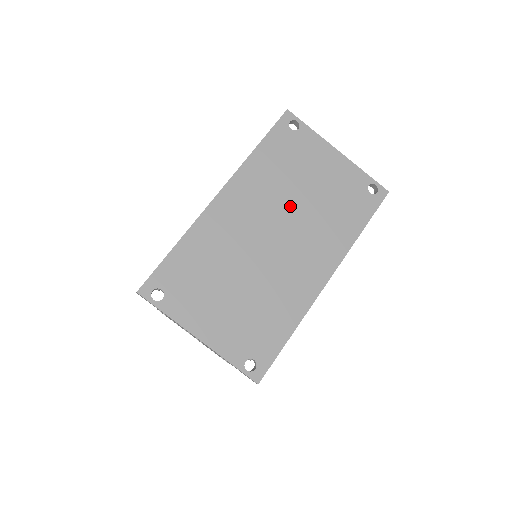
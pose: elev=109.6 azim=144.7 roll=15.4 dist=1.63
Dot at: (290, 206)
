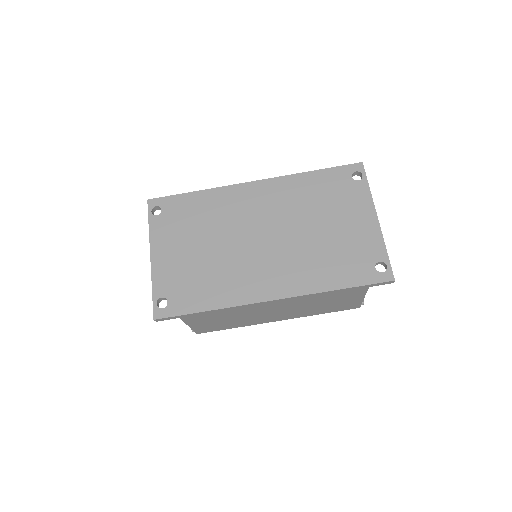
Dot at: (297, 226)
